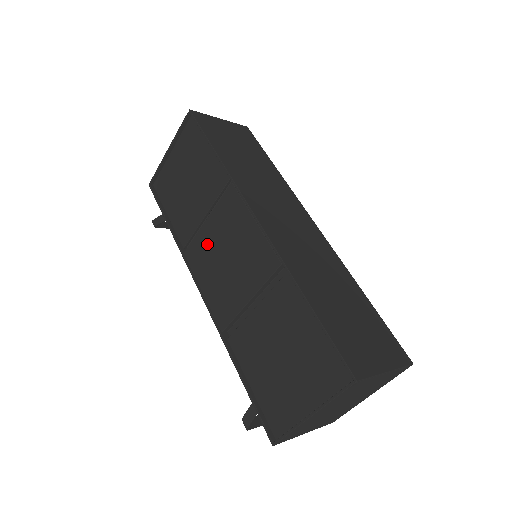
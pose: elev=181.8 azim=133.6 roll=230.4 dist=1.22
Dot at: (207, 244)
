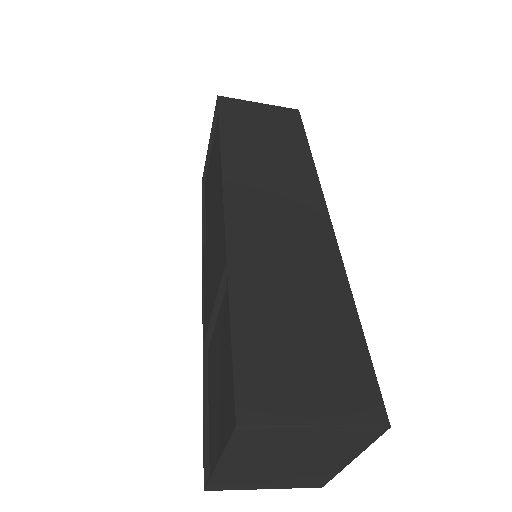
Dot at: (209, 240)
